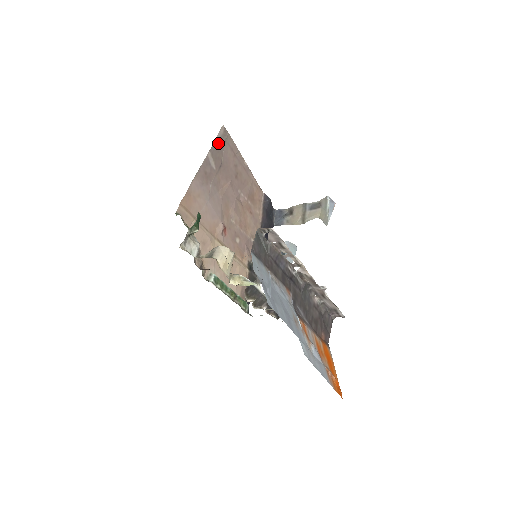
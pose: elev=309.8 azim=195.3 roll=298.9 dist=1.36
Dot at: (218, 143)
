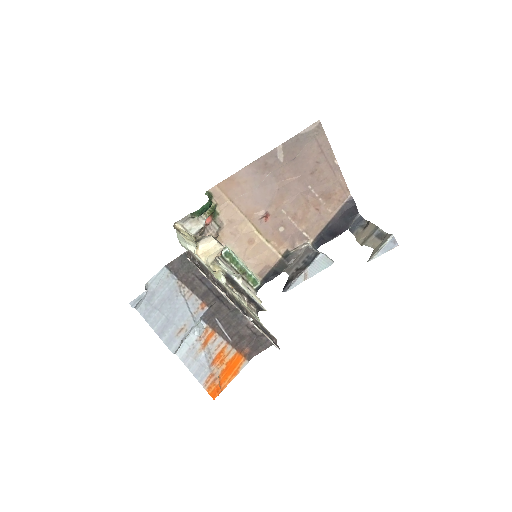
Dot at: (300, 138)
